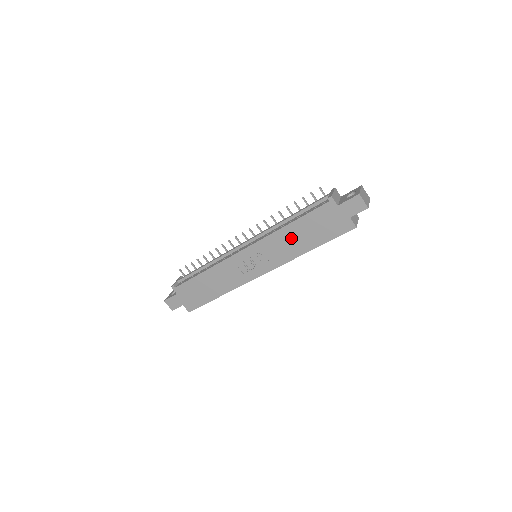
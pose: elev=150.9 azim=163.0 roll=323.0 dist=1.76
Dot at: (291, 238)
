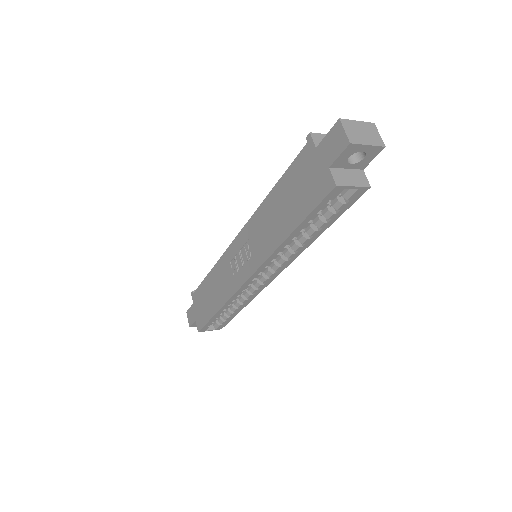
Dot at: (272, 215)
